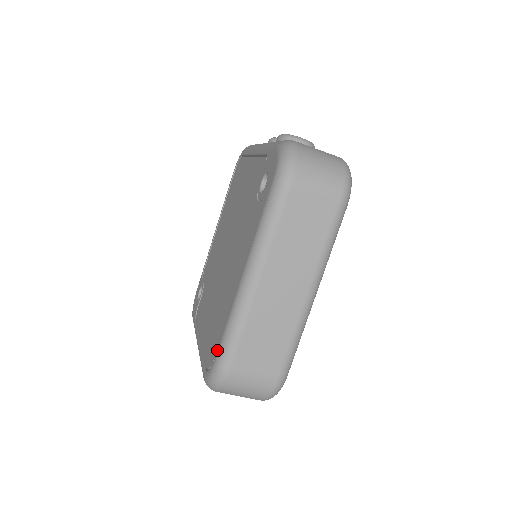
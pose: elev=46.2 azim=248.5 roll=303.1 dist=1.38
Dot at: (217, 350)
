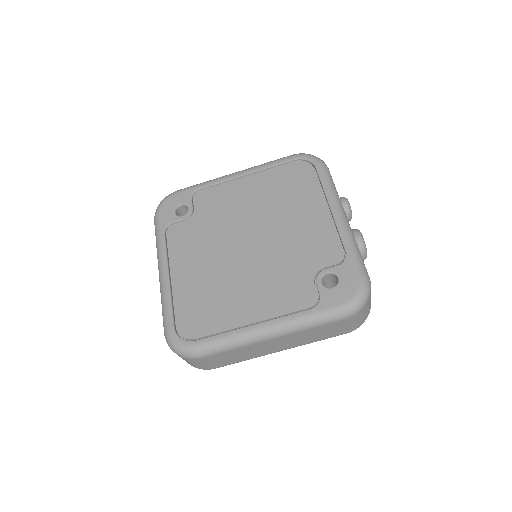
Dot at: (203, 341)
